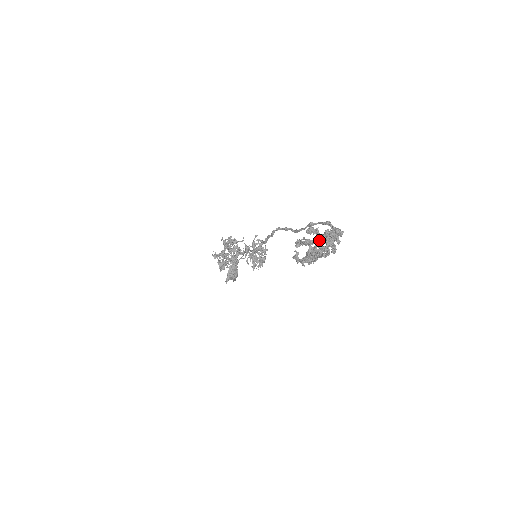
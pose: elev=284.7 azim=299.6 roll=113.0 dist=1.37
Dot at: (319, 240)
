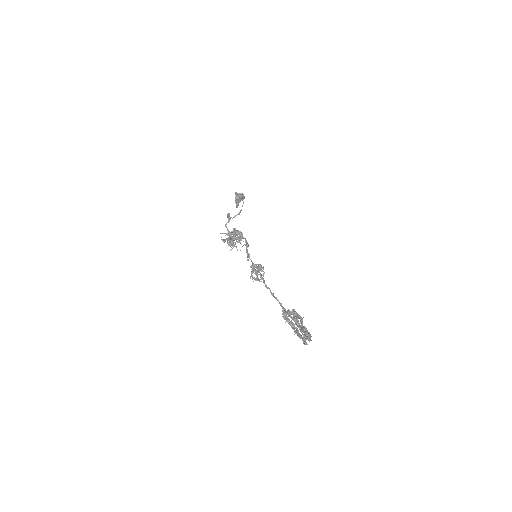
Dot at: (297, 331)
